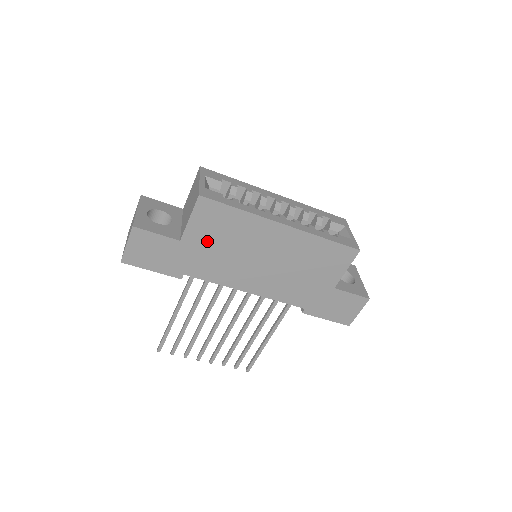
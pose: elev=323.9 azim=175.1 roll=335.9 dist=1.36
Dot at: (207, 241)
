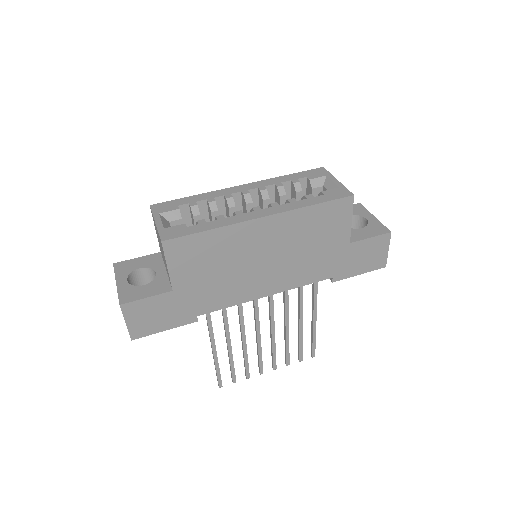
Dot at: (198, 276)
